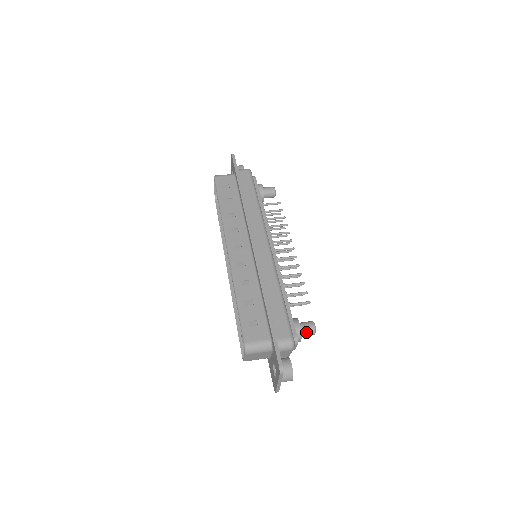
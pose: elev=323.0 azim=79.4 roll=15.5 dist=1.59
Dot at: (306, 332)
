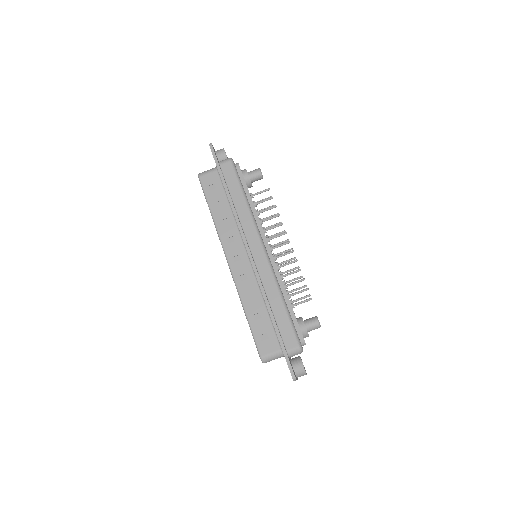
Dot at: (312, 329)
